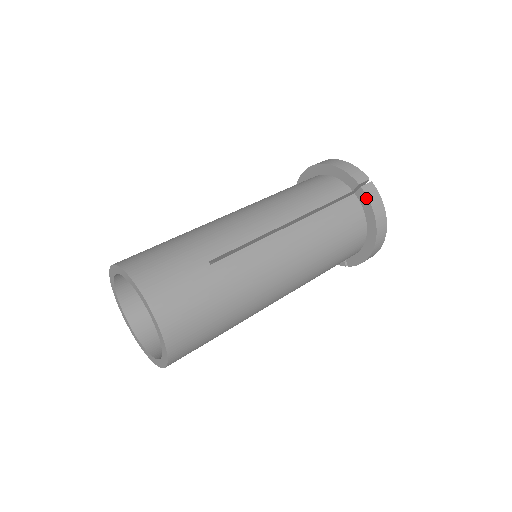
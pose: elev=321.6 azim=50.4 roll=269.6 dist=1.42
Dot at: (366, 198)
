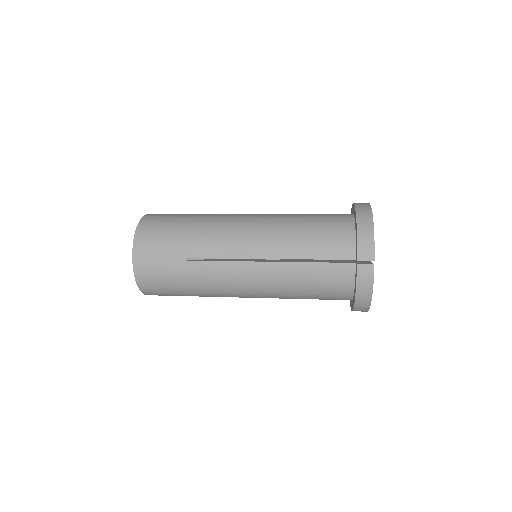
Dot at: occluded
